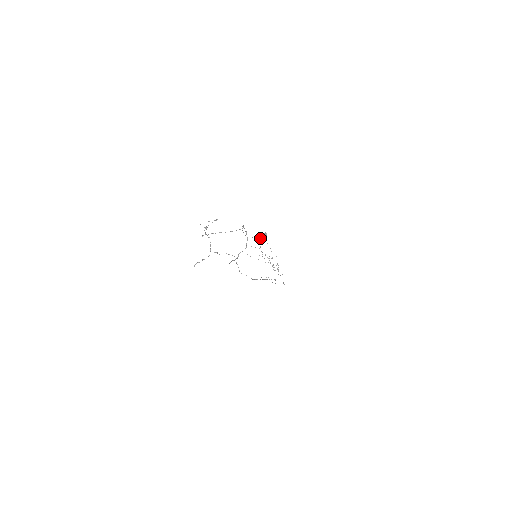
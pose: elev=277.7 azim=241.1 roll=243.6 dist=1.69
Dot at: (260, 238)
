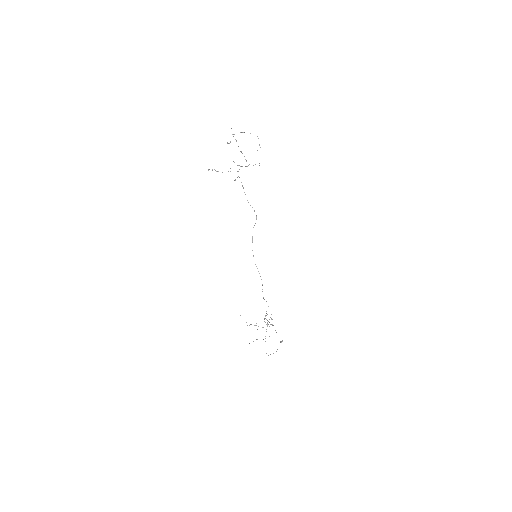
Dot at: occluded
